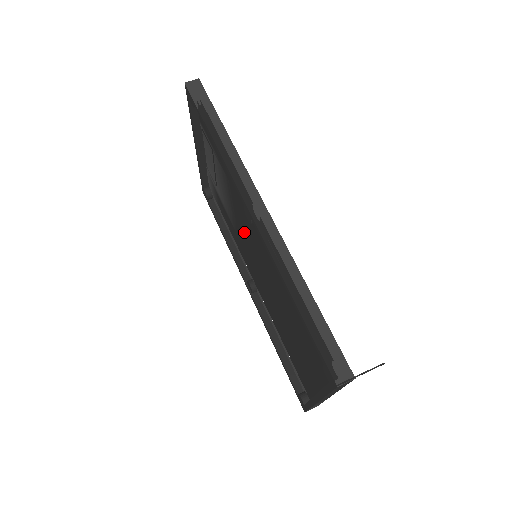
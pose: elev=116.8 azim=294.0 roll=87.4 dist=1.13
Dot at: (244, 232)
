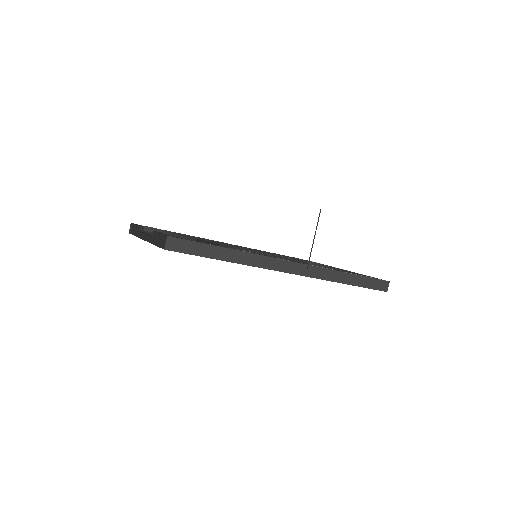
Dot at: occluded
